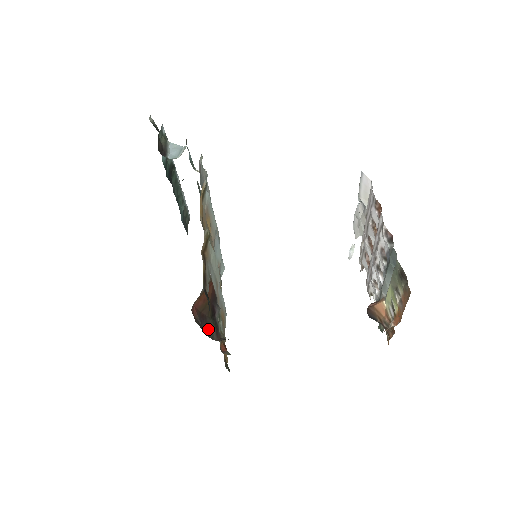
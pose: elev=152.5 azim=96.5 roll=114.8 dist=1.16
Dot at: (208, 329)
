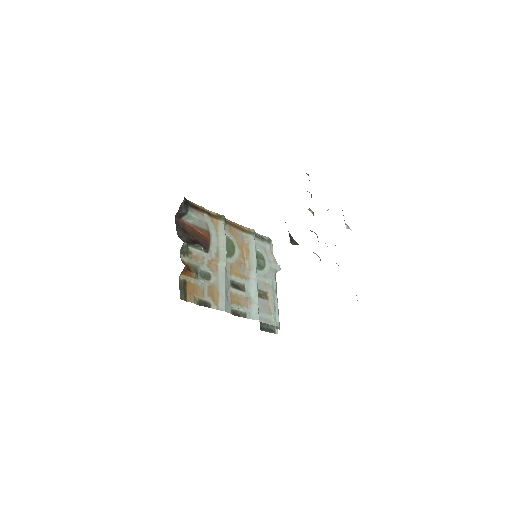
Dot at: (181, 234)
